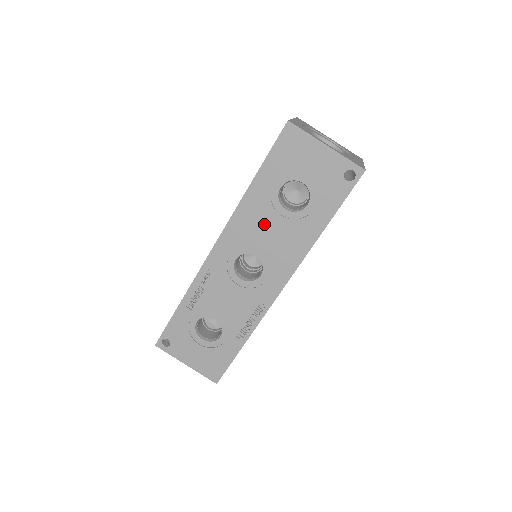
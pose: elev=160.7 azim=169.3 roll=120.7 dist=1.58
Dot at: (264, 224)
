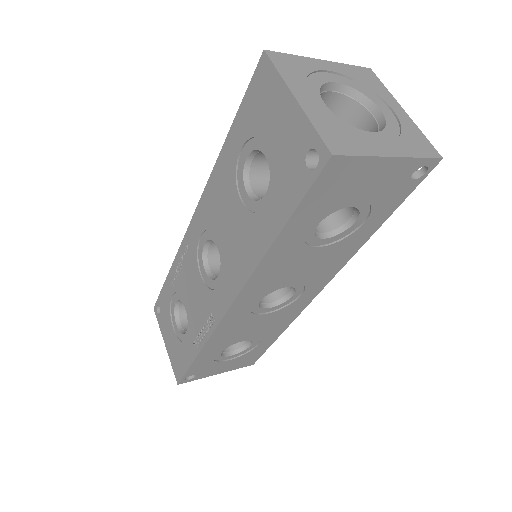
Dot at: (227, 206)
